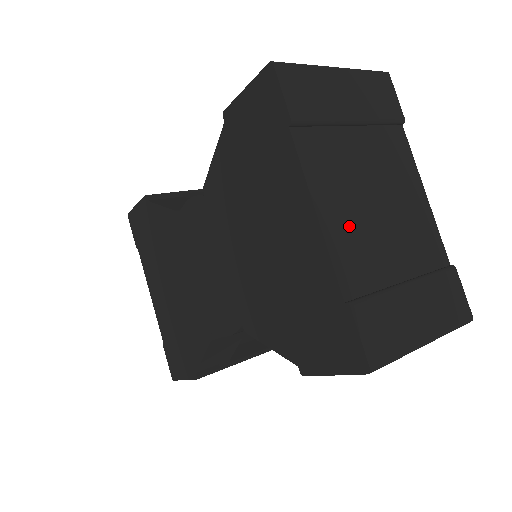
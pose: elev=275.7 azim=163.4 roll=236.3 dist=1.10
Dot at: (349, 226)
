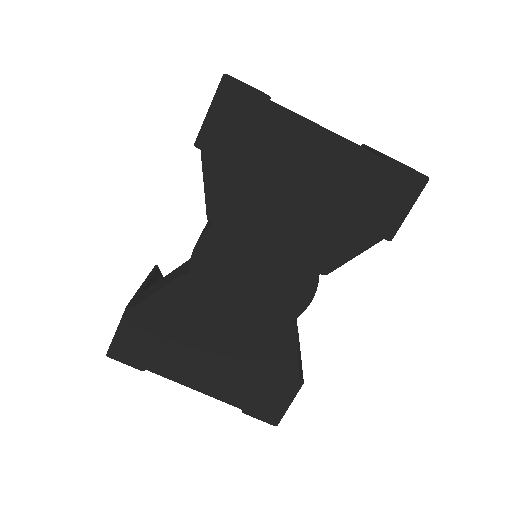
Dot at: occluded
